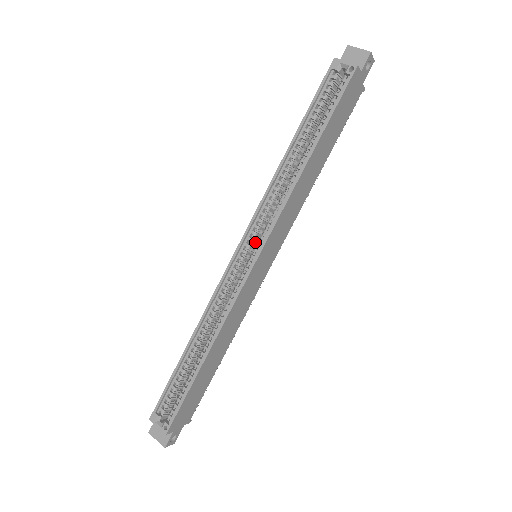
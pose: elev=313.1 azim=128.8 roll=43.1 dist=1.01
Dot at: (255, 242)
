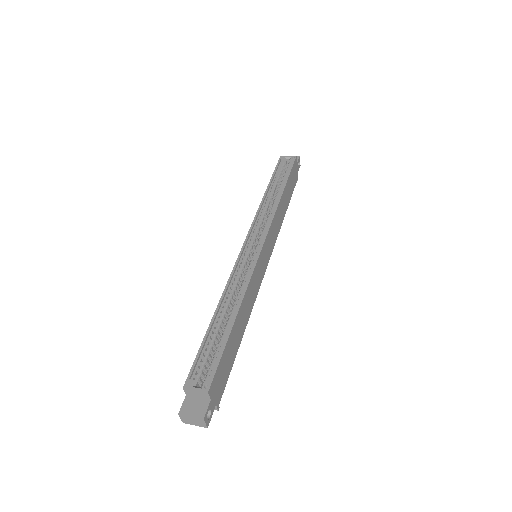
Dot at: (255, 243)
